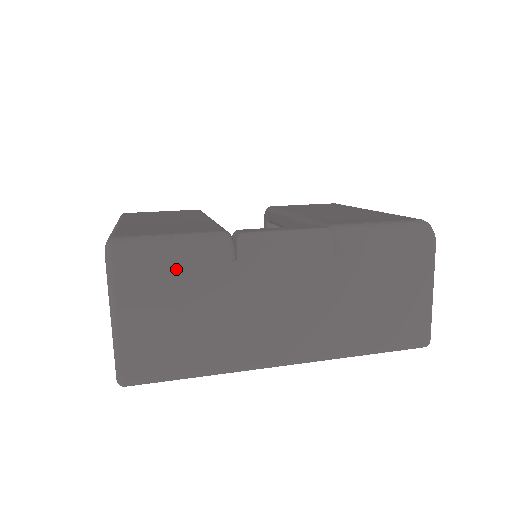
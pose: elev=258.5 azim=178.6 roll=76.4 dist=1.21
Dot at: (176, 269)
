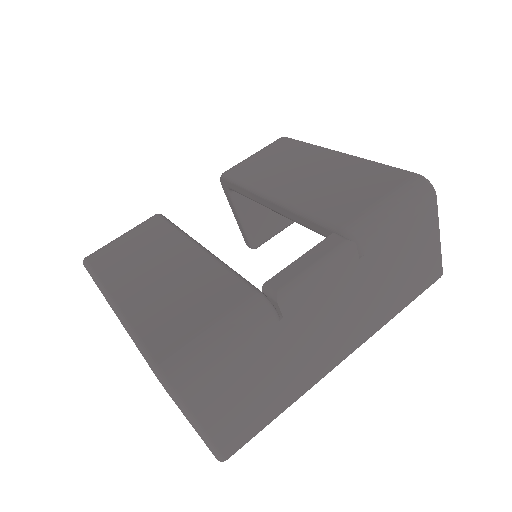
Dot at: (234, 359)
